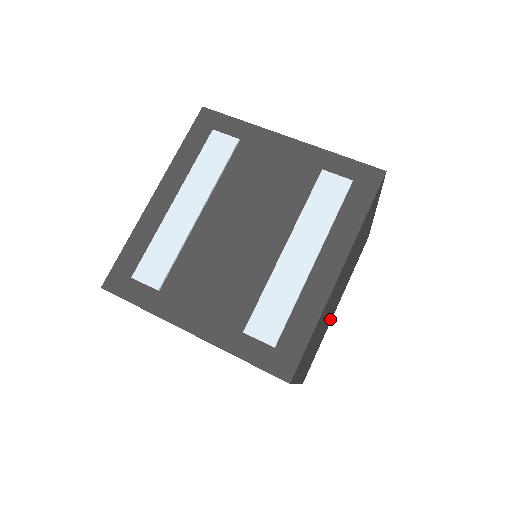
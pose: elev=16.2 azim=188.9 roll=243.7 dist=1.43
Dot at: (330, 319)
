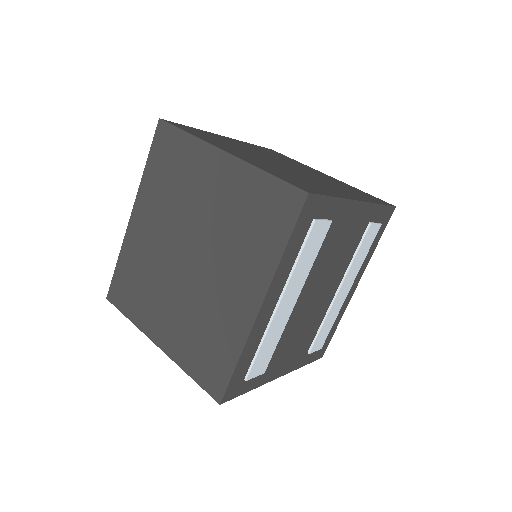
Dot at: occluded
